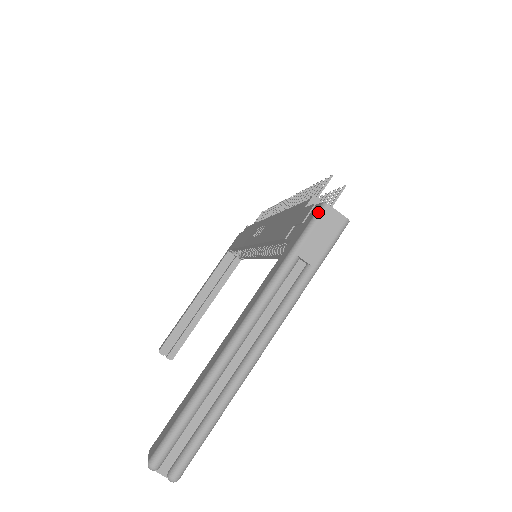
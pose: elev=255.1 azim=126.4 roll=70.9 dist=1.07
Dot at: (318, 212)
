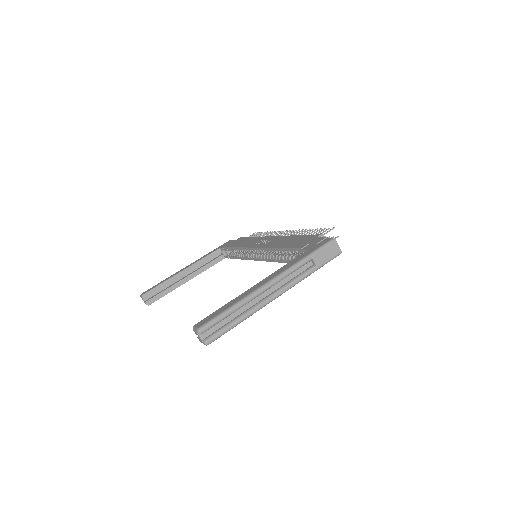
Dot at: (330, 241)
